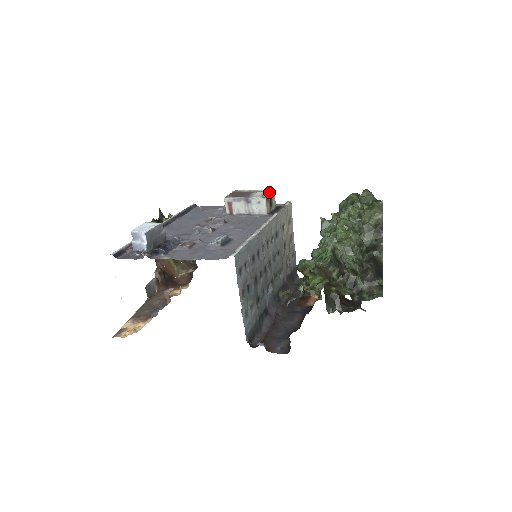
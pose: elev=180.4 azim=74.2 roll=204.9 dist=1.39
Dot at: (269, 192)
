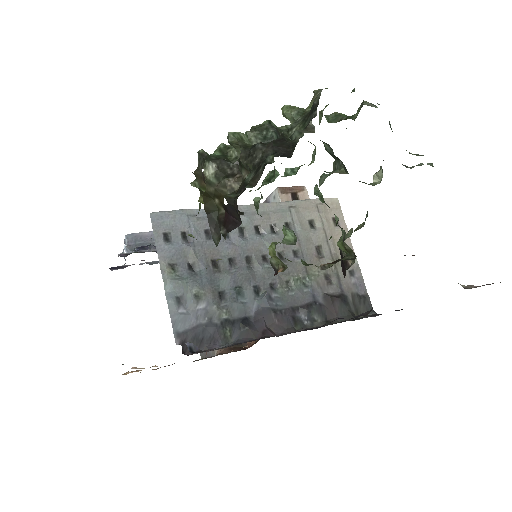
Dot at: (299, 189)
